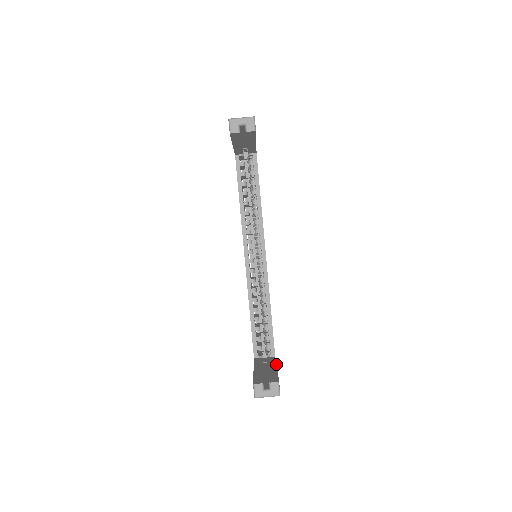
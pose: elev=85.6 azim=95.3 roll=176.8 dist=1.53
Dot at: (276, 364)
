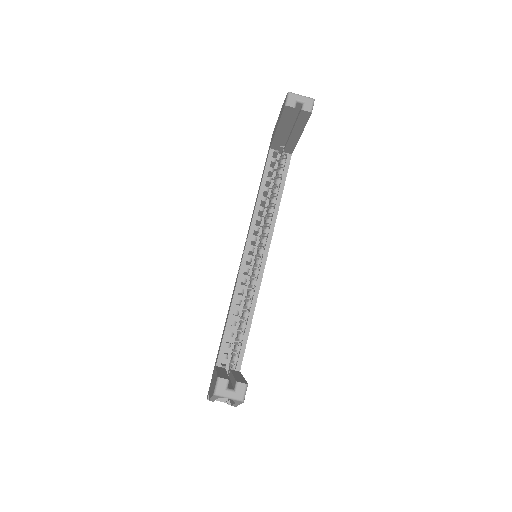
Dot at: (242, 375)
